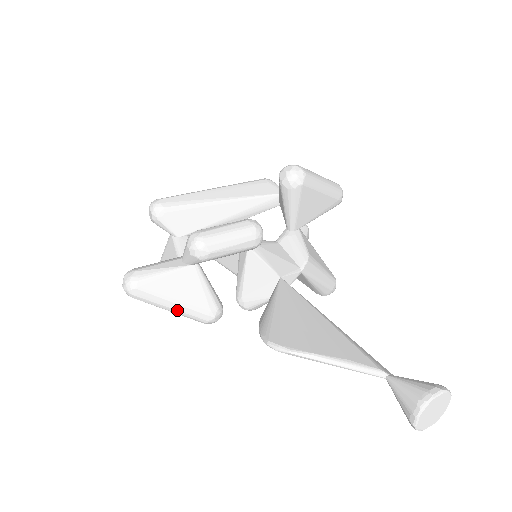
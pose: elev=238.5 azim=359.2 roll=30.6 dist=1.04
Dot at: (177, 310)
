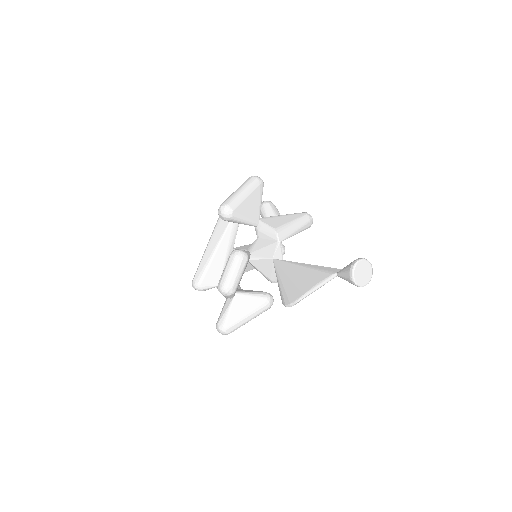
Dot at: (252, 318)
